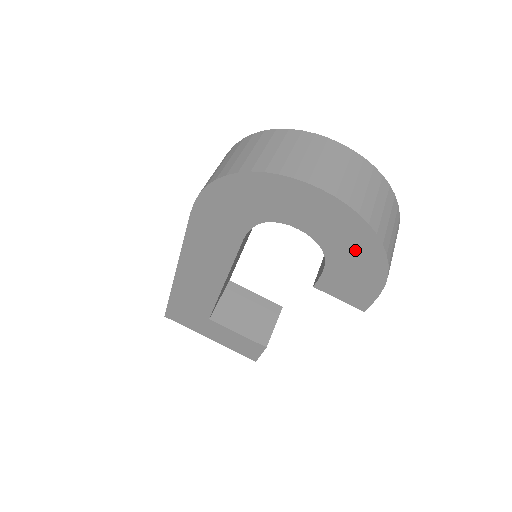
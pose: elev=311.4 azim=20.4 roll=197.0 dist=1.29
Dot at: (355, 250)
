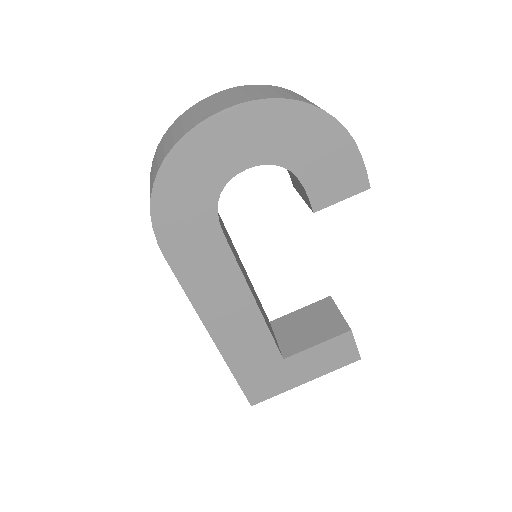
Dot at: (301, 135)
